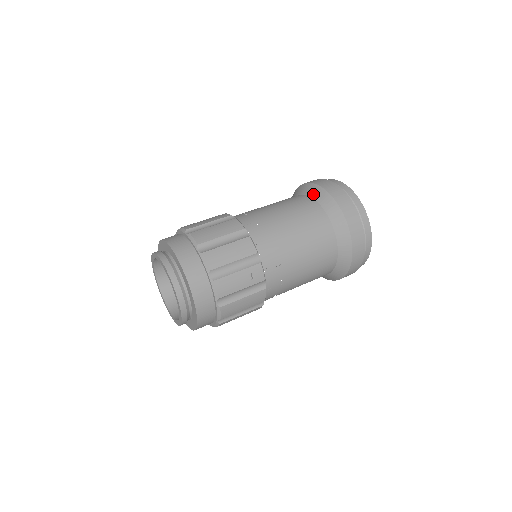
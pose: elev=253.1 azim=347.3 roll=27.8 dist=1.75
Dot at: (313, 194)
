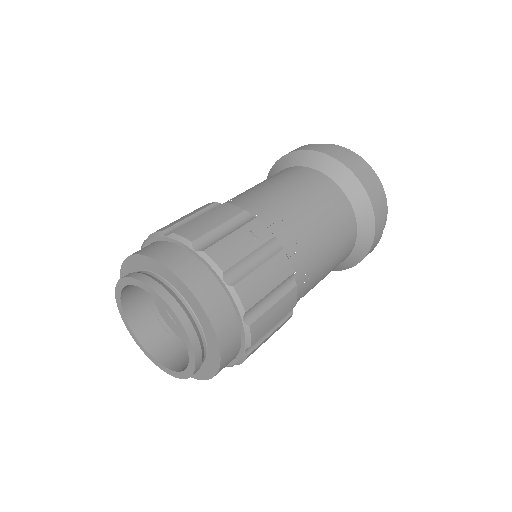
Dot at: (279, 168)
